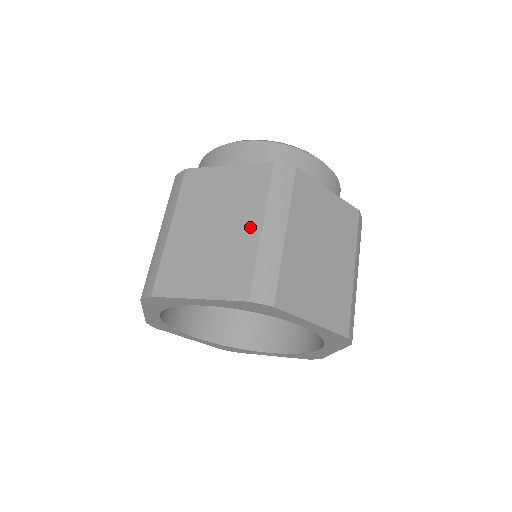
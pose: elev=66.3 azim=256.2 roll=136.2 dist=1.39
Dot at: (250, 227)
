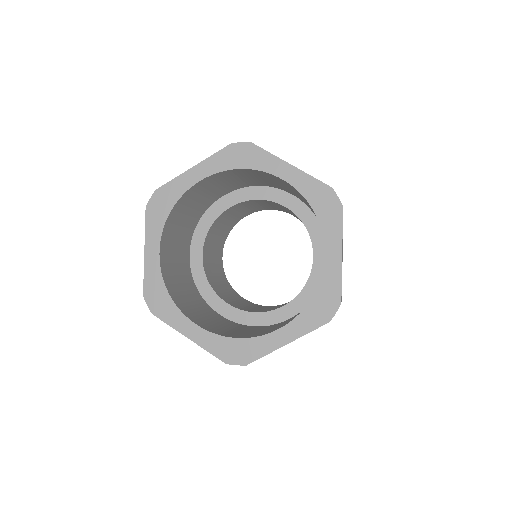
Dot at: occluded
